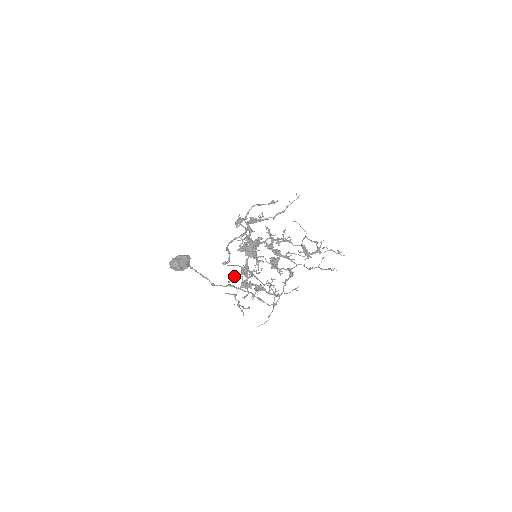
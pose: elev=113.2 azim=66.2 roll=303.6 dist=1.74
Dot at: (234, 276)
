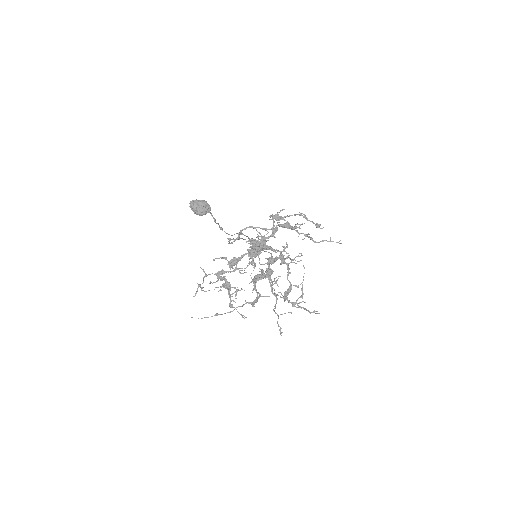
Dot at: (223, 258)
